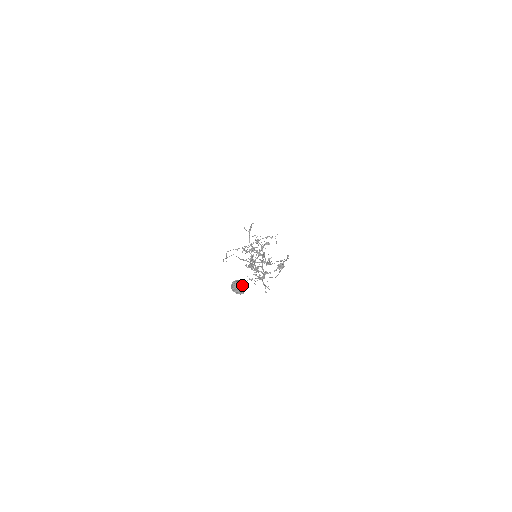
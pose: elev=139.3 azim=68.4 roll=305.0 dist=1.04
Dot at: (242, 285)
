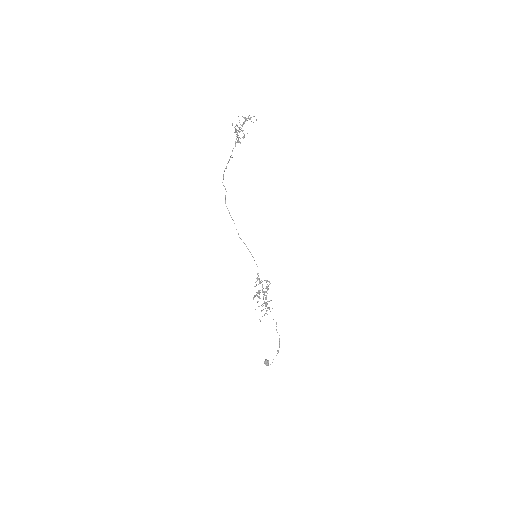
Dot at: occluded
